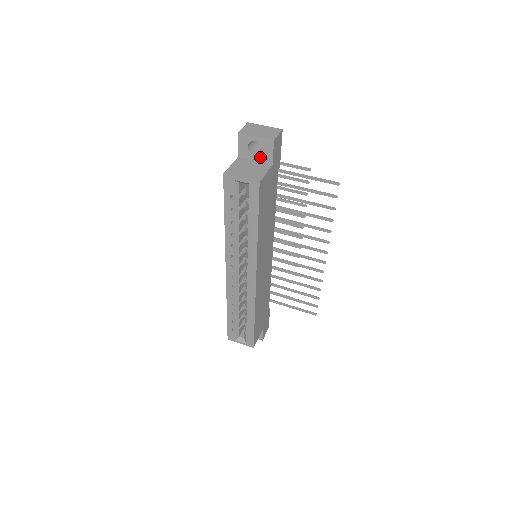
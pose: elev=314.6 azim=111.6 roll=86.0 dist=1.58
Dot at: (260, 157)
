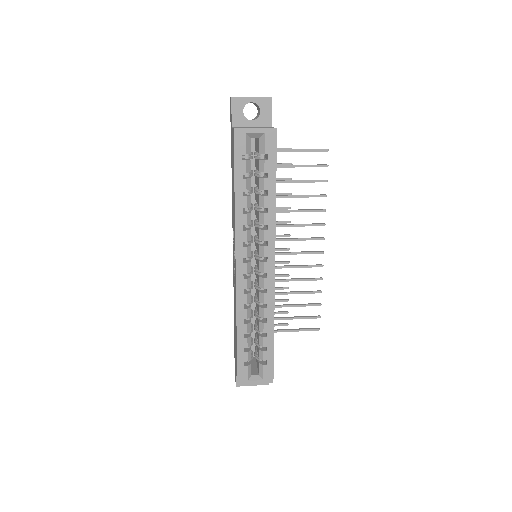
Dot at: (257, 121)
